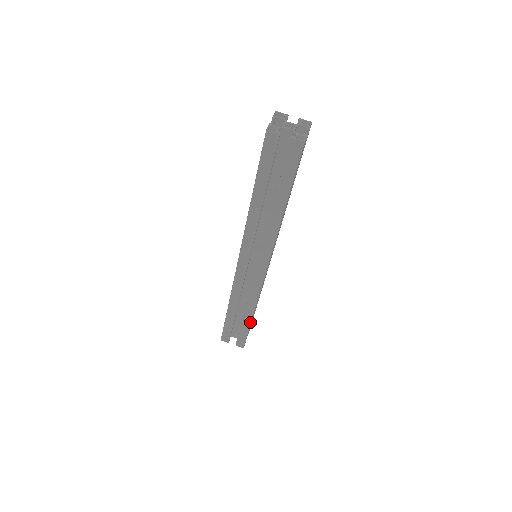
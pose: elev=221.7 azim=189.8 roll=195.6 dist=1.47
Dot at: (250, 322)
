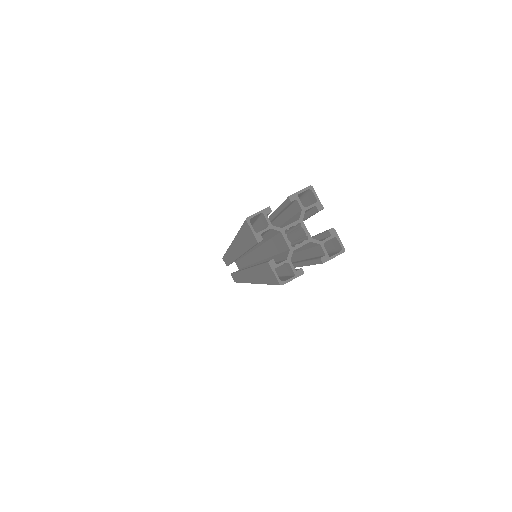
Dot at: (238, 282)
